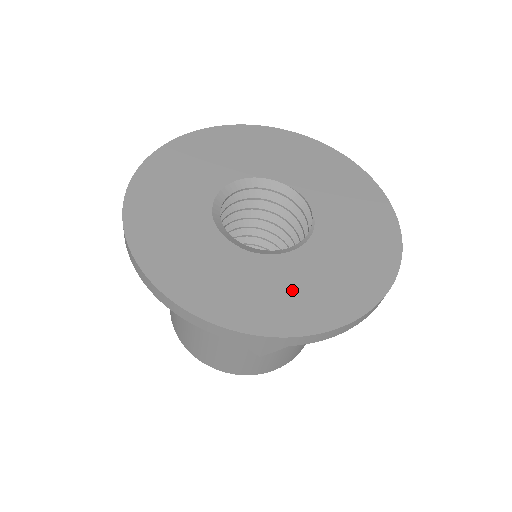
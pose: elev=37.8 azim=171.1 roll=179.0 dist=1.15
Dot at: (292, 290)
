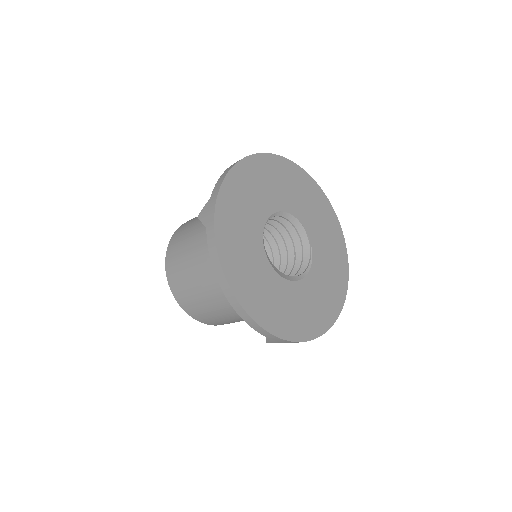
Dot at: (299, 309)
